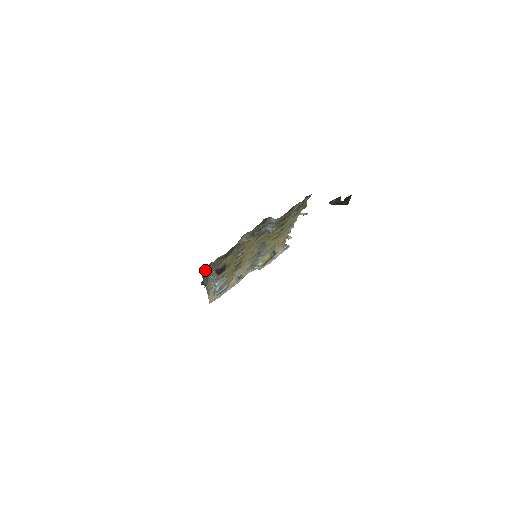
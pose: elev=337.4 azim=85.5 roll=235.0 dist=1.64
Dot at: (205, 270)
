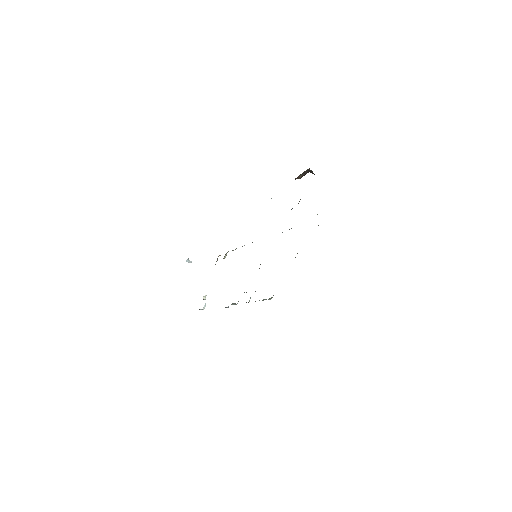
Dot at: occluded
